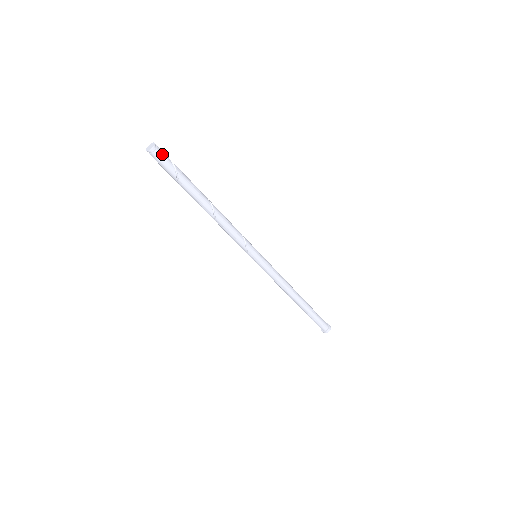
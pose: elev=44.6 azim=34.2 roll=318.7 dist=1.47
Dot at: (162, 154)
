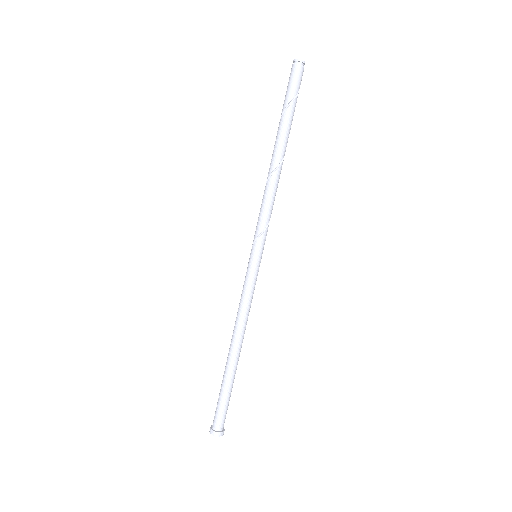
Dot at: (301, 75)
